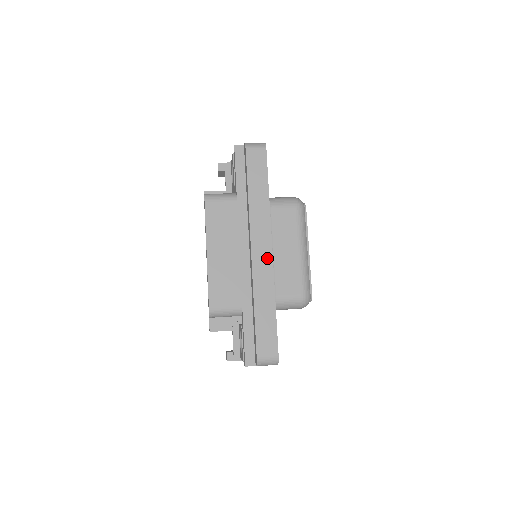
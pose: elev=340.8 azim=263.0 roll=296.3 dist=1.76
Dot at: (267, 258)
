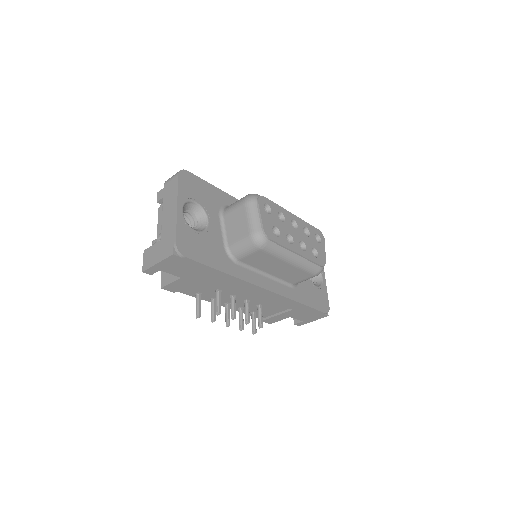
Dot at: occluded
